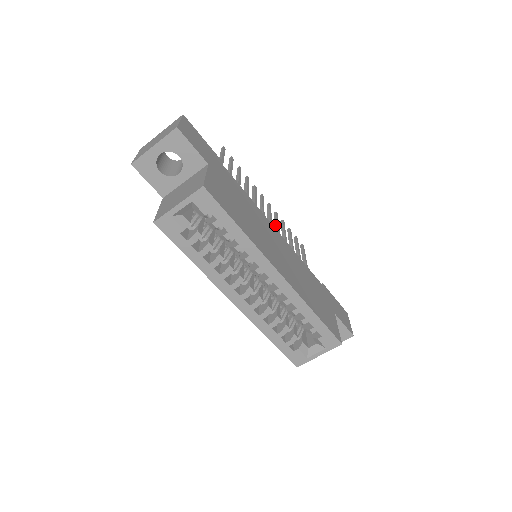
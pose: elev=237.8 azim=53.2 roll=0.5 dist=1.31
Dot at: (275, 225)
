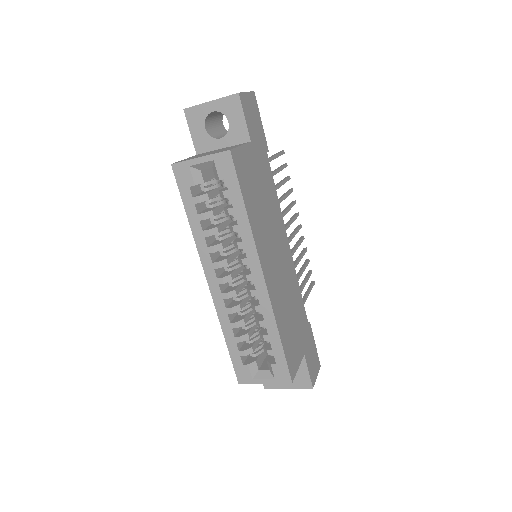
Dot at: (295, 245)
